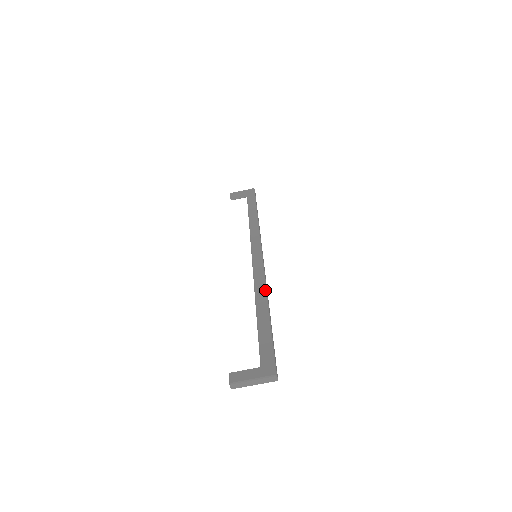
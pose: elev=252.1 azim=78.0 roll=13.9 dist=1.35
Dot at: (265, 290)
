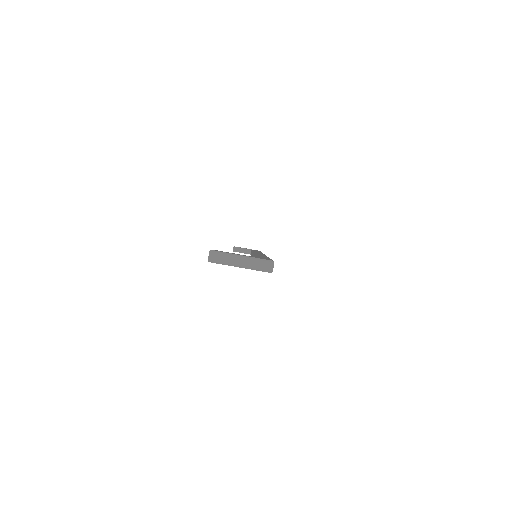
Dot at: (265, 255)
